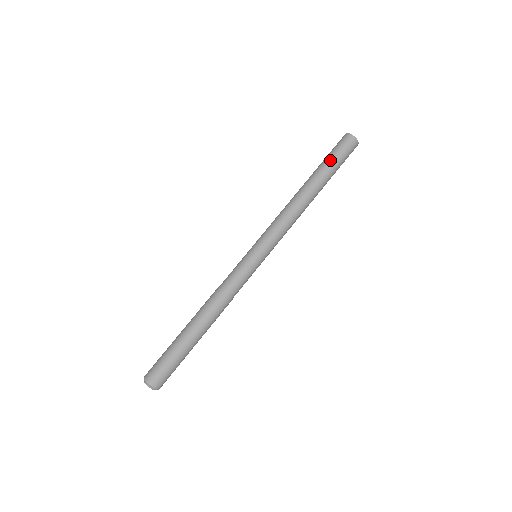
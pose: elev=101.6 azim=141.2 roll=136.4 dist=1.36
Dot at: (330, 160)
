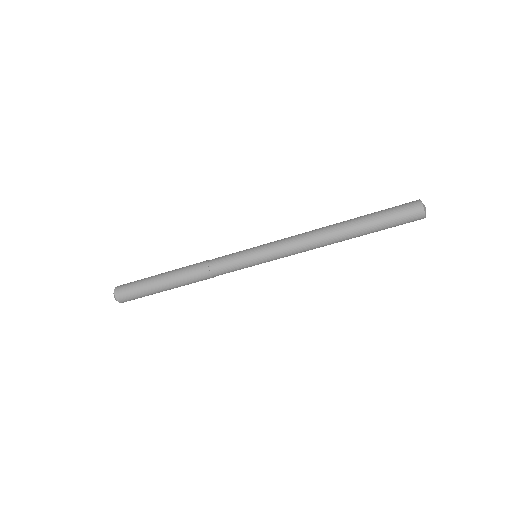
Dot at: (384, 229)
